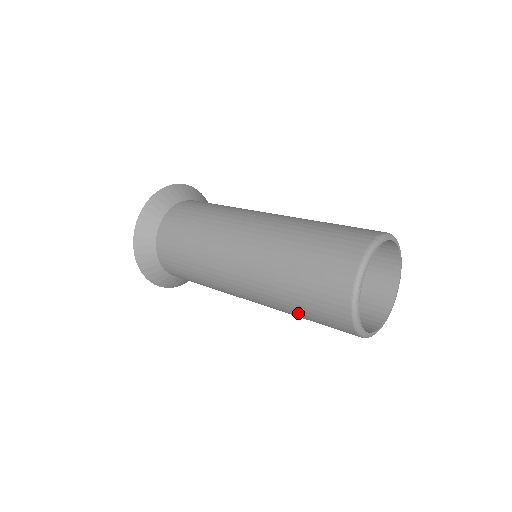
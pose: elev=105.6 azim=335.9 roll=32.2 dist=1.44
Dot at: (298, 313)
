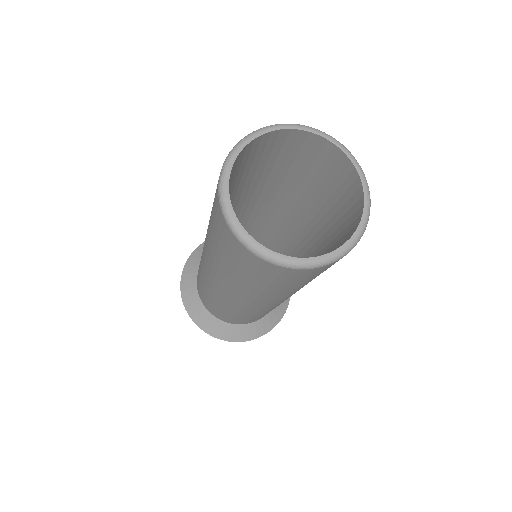
Dot at: (295, 288)
